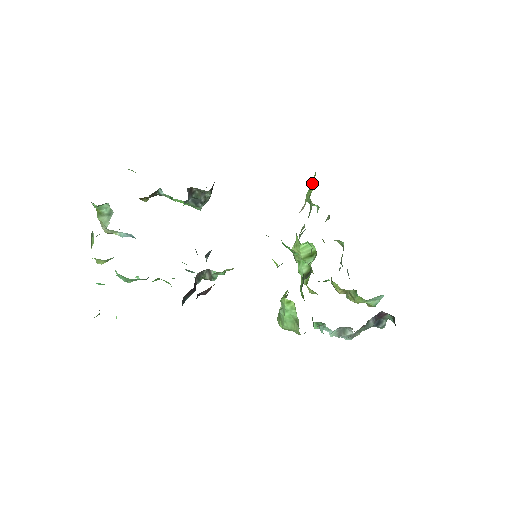
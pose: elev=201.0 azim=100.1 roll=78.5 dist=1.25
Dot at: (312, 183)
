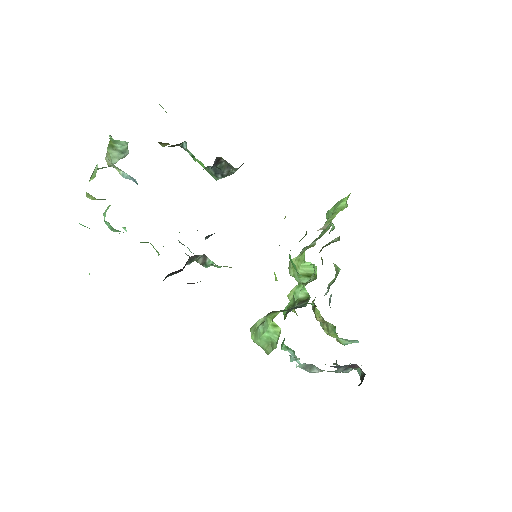
Dot at: (341, 203)
